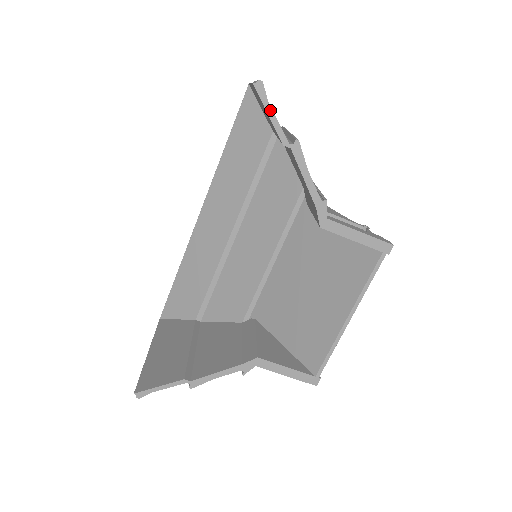
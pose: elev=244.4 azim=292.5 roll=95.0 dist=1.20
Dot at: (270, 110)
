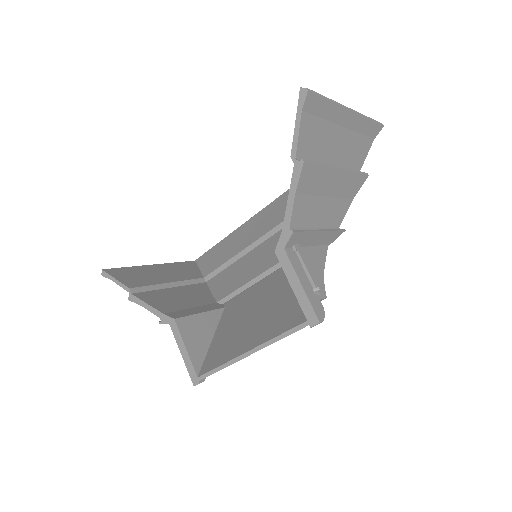
Dot at: (299, 119)
